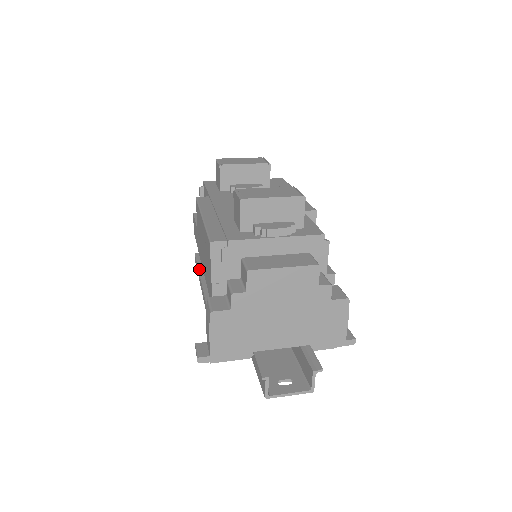
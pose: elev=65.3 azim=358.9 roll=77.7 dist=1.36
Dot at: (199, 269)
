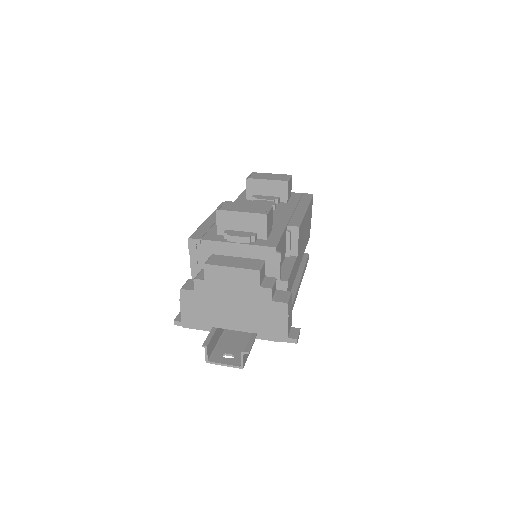
Dot at: occluded
